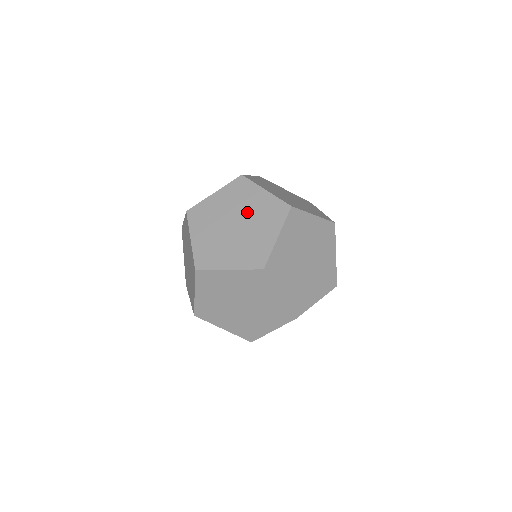
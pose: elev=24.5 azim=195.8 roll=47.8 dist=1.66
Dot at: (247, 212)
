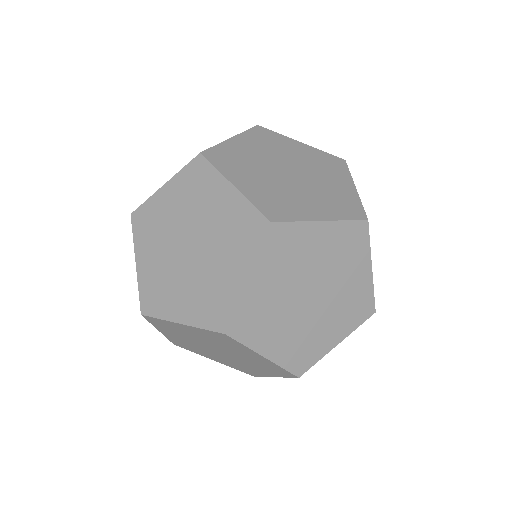
Dot at: occluded
